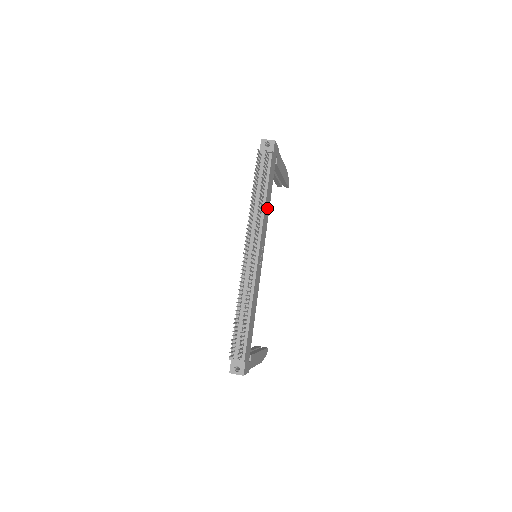
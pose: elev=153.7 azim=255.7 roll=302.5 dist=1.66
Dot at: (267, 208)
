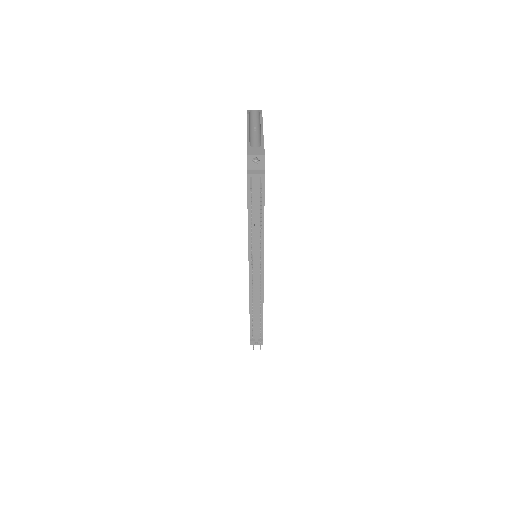
Dot at: occluded
